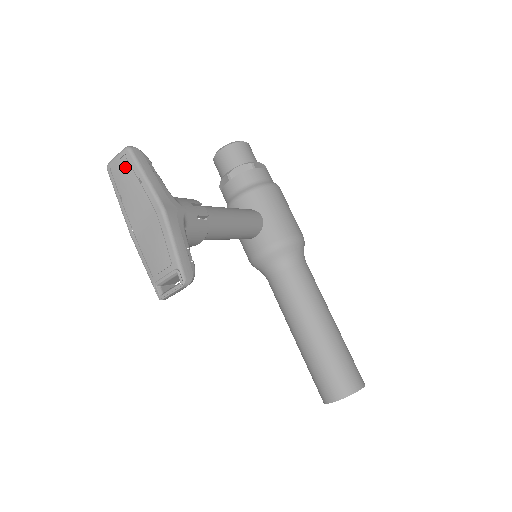
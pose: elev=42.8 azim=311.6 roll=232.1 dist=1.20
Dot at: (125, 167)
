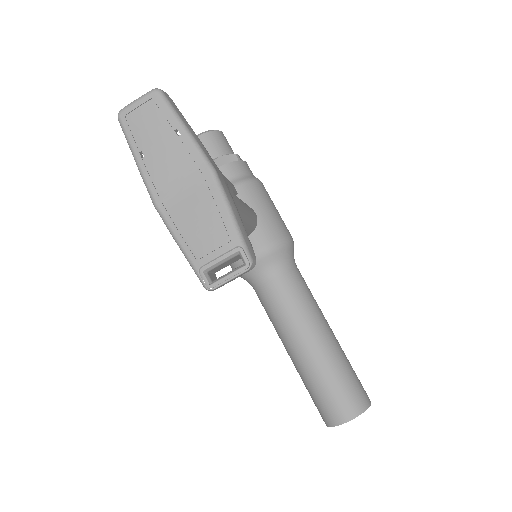
Dot at: (153, 114)
